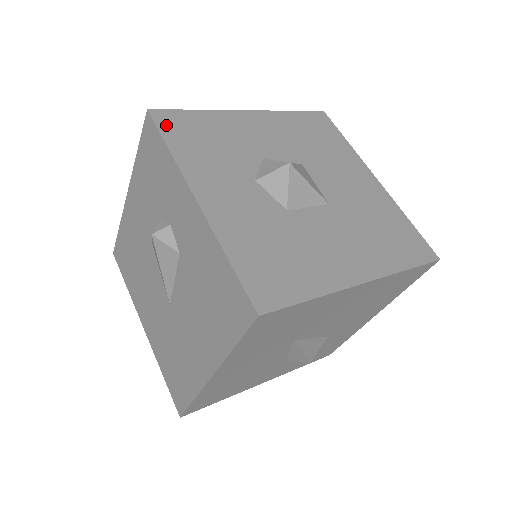
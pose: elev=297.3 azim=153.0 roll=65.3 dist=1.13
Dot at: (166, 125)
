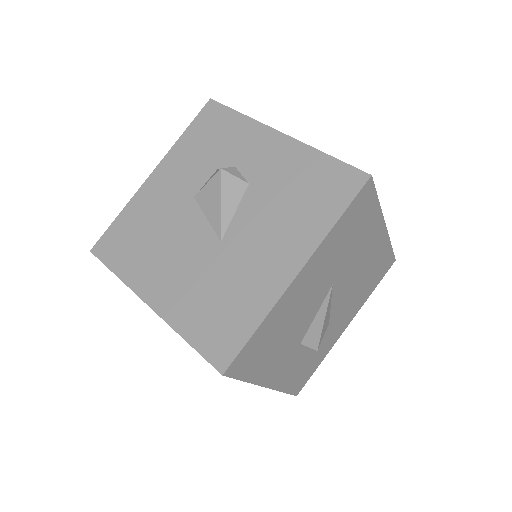
Dot at: occluded
